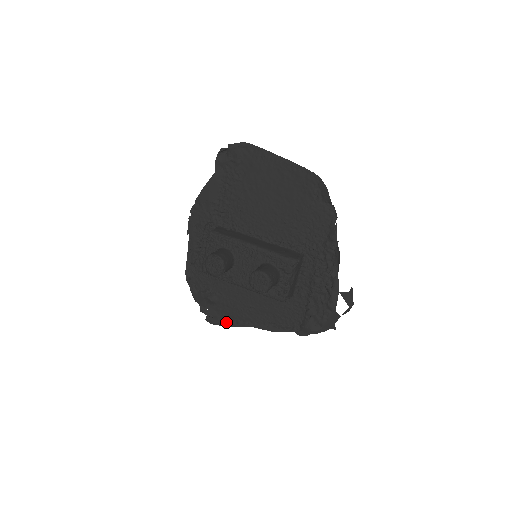
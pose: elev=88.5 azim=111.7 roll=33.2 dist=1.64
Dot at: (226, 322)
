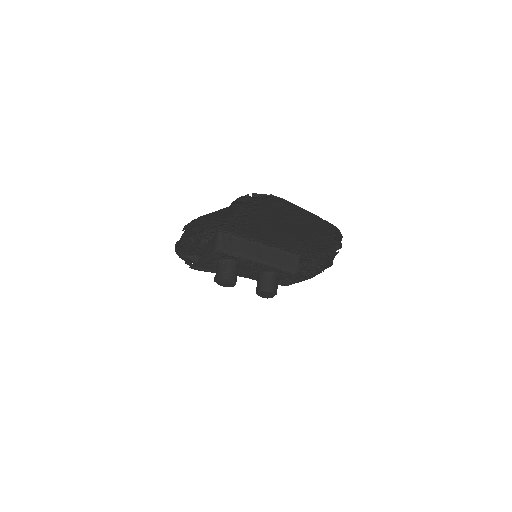
Dot at: (210, 271)
